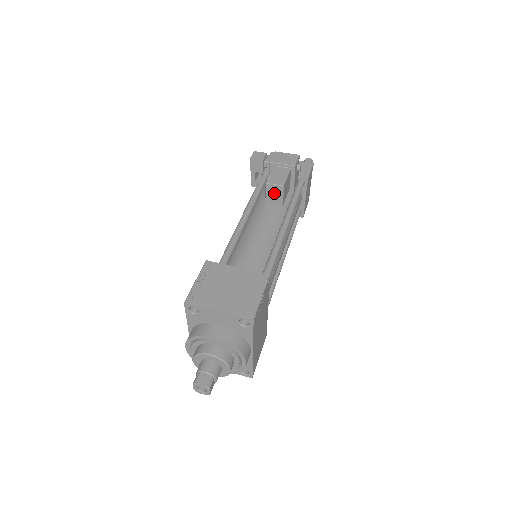
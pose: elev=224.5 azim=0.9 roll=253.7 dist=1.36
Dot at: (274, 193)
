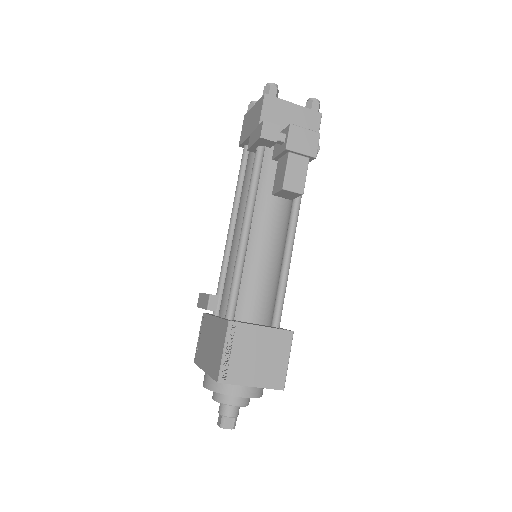
Dot at: (288, 194)
